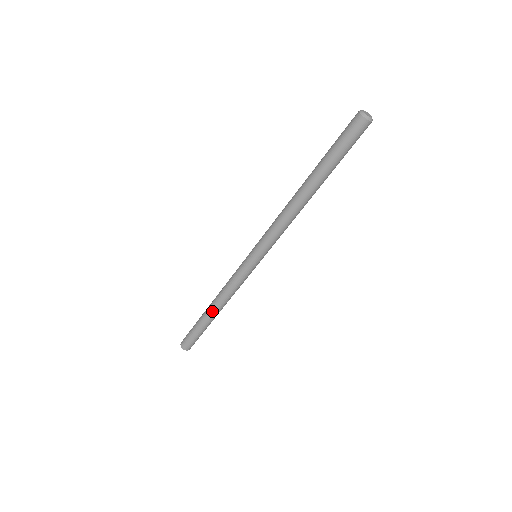
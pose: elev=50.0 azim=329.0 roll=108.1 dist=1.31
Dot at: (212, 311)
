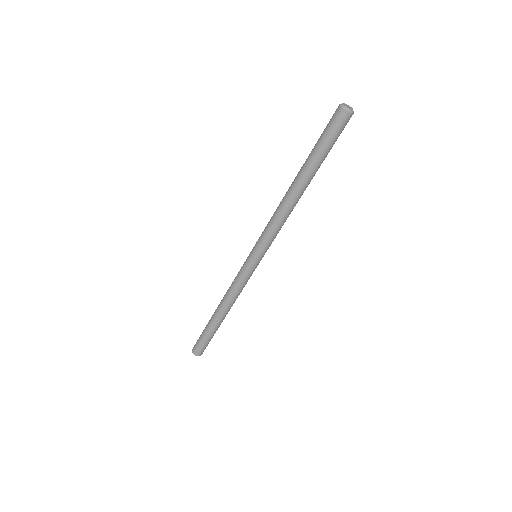
Dot at: (220, 315)
